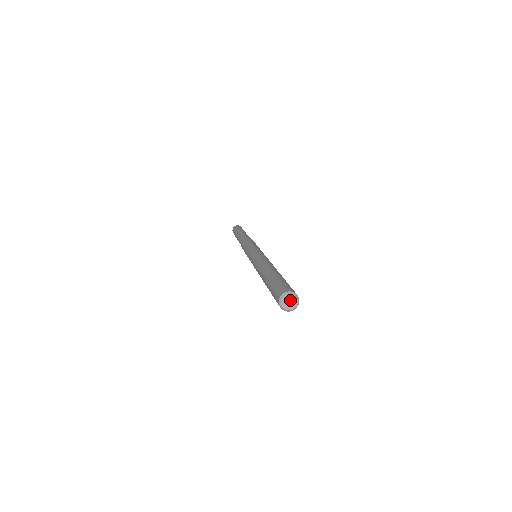
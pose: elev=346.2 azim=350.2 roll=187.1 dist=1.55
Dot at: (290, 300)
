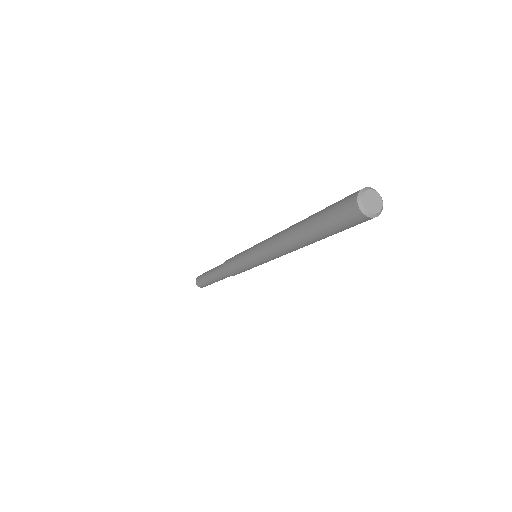
Dot at: (371, 198)
